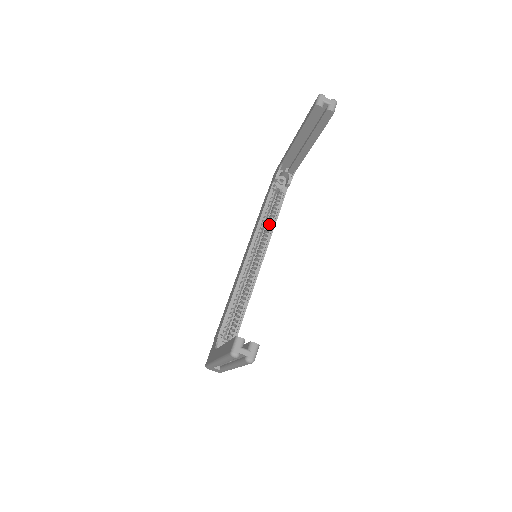
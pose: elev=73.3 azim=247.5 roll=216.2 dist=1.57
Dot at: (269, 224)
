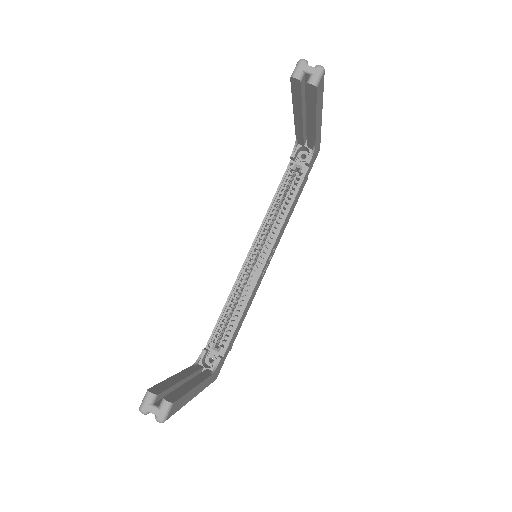
Dot at: (282, 213)
